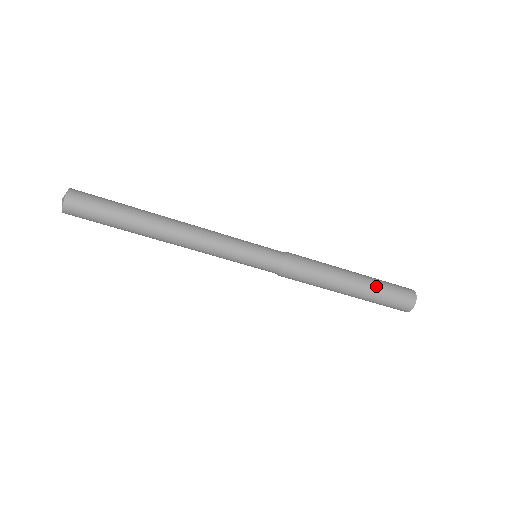
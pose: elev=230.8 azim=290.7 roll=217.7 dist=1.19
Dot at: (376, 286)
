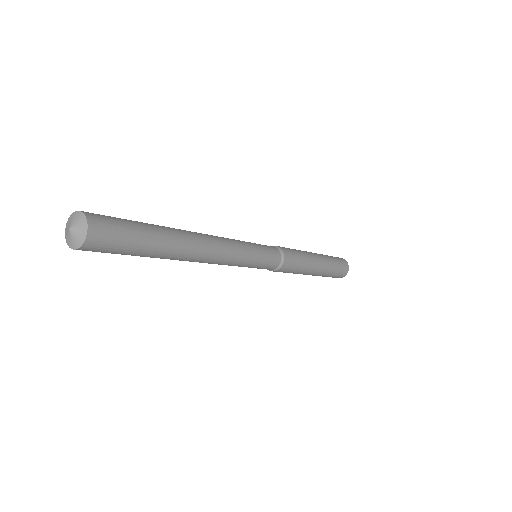
Dot at: (331, 268)
